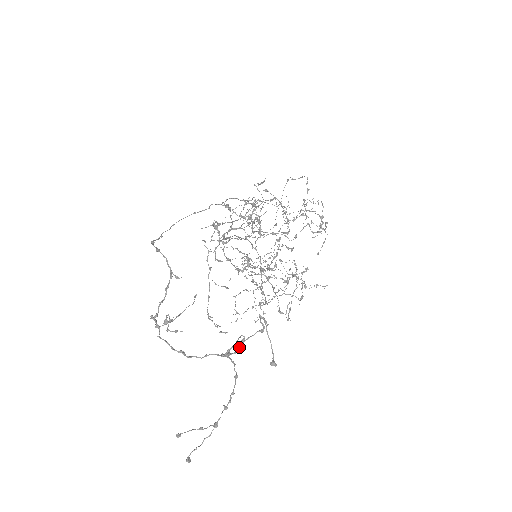
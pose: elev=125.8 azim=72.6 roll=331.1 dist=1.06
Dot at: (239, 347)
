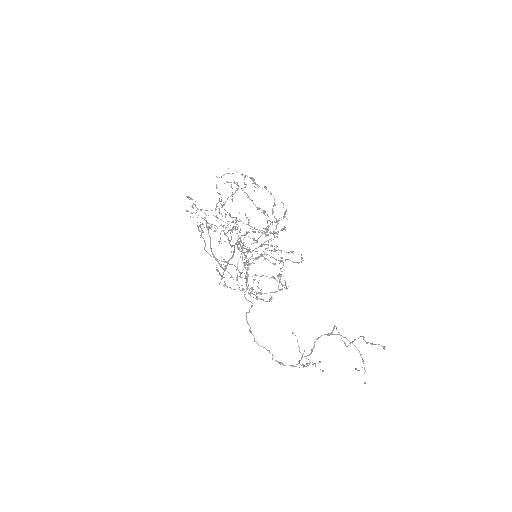
Dot at: (333, 328)
